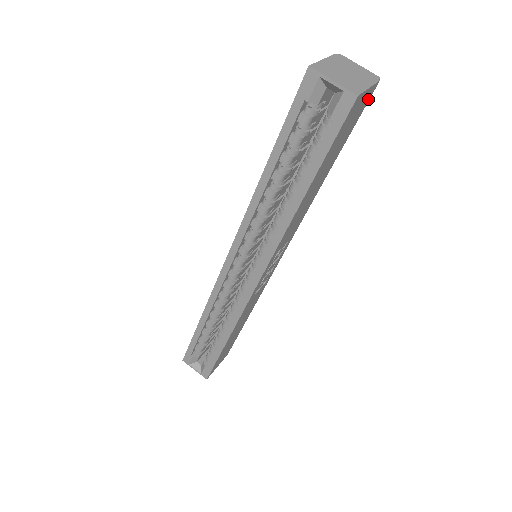
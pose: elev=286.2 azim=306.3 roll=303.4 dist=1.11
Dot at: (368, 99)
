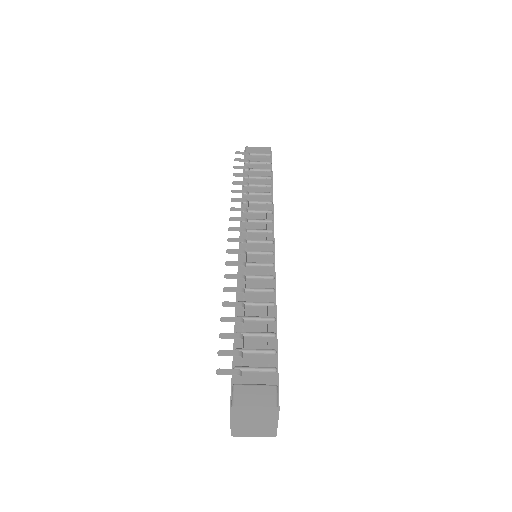
Dot at: (278, 396)
